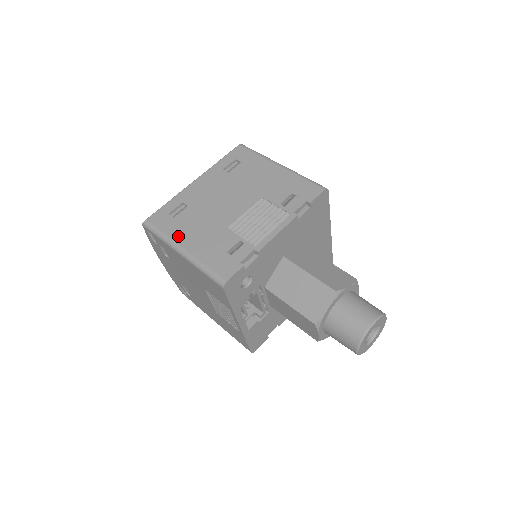
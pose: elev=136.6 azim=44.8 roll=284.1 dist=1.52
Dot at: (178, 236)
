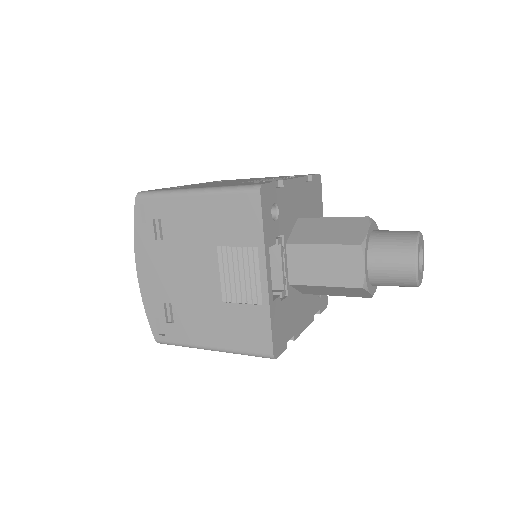
Dot at: (186, 188)
